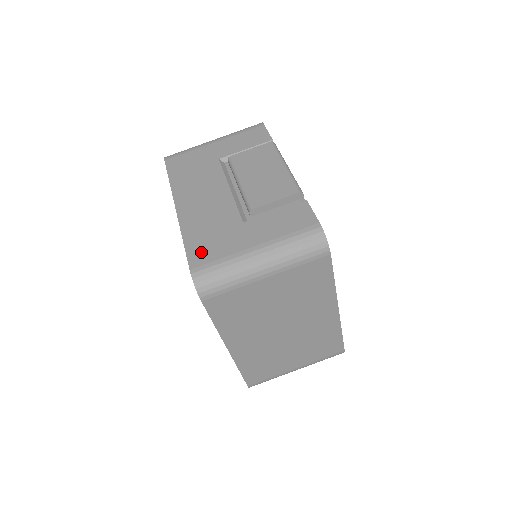
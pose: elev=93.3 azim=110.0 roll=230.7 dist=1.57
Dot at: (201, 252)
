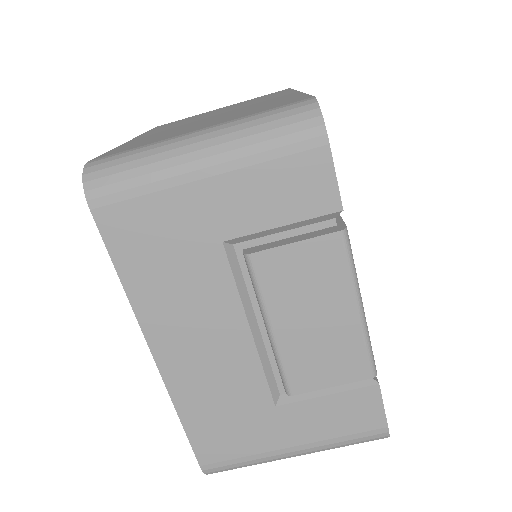
Dot at: (213, 444)
